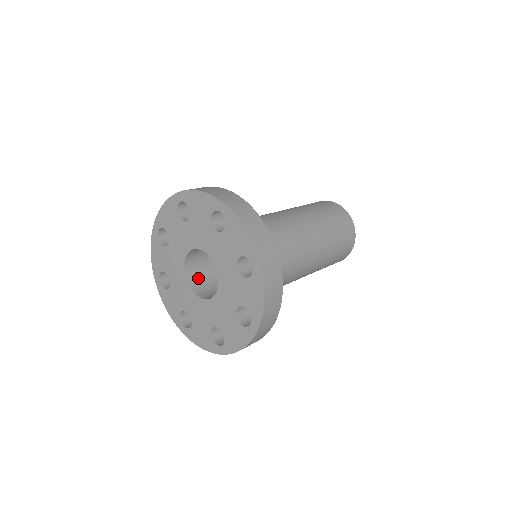
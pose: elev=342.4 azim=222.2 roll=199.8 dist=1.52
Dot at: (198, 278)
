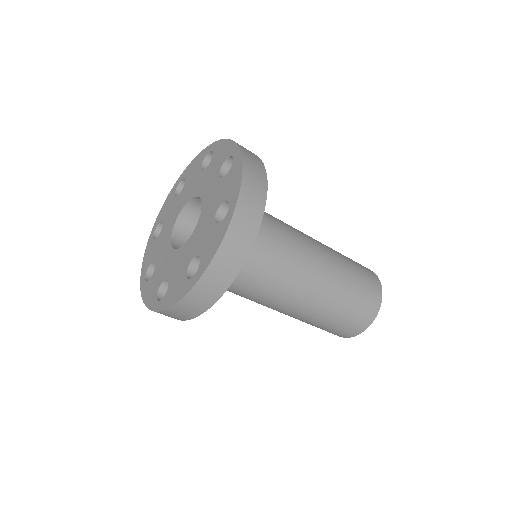
Dot at: occluded
